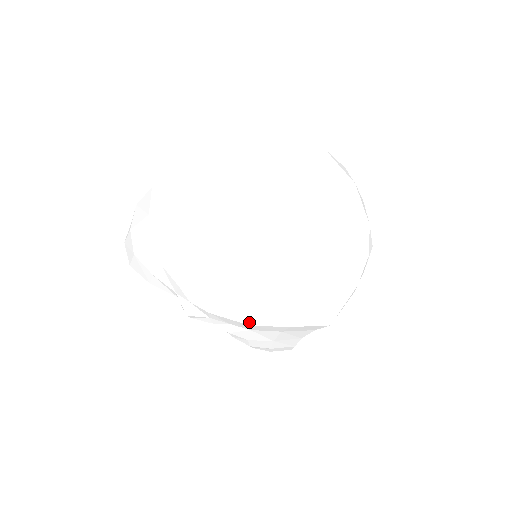
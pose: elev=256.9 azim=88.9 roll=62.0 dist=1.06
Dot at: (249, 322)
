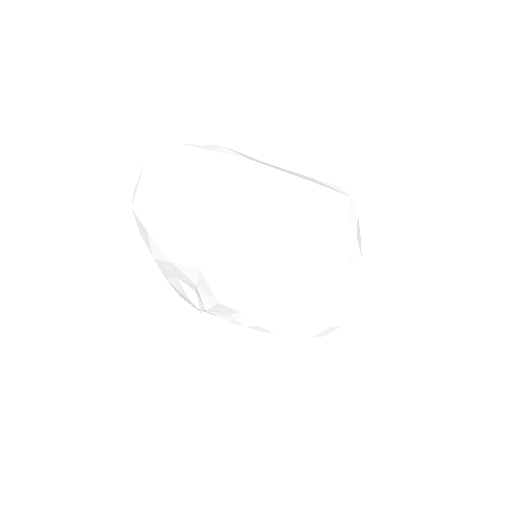
Dot at: (216, 301)
